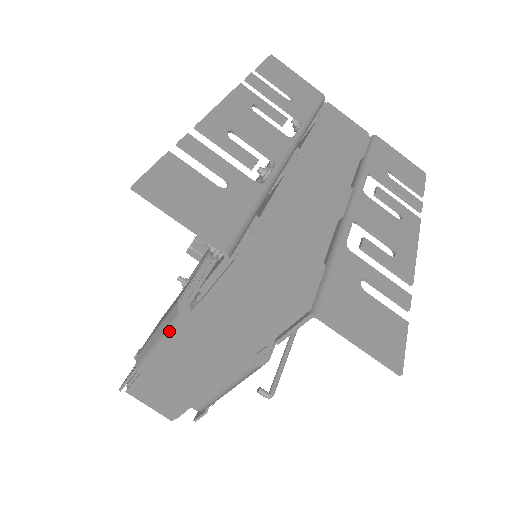
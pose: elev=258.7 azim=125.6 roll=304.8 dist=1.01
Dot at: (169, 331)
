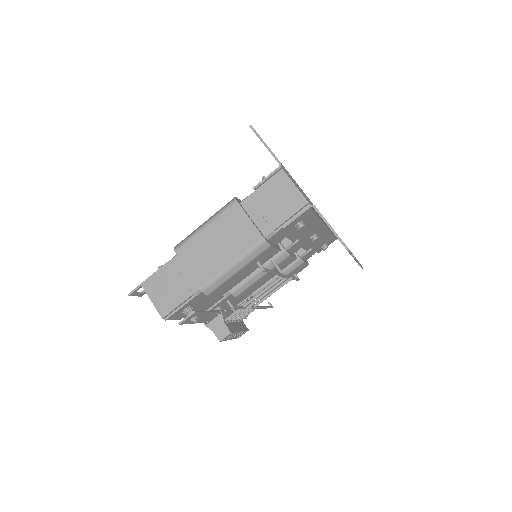
Dot at: (222, 211)
